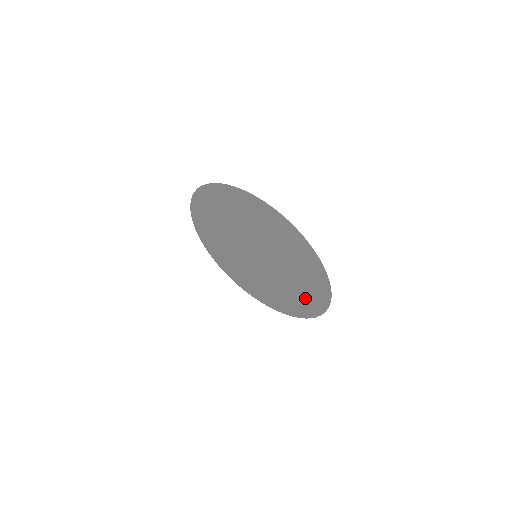
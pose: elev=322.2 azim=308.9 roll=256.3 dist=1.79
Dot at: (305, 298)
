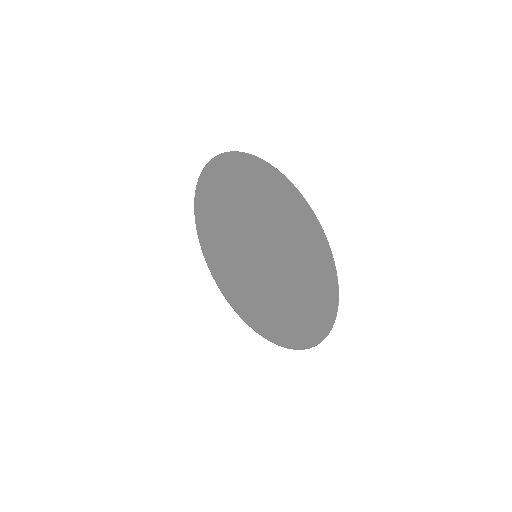
Dot at: (290, 325)
